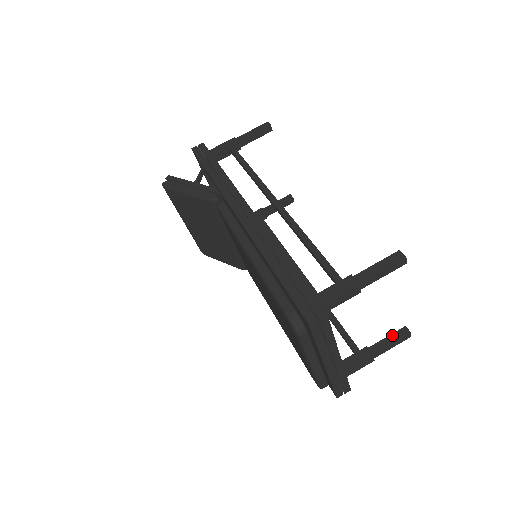
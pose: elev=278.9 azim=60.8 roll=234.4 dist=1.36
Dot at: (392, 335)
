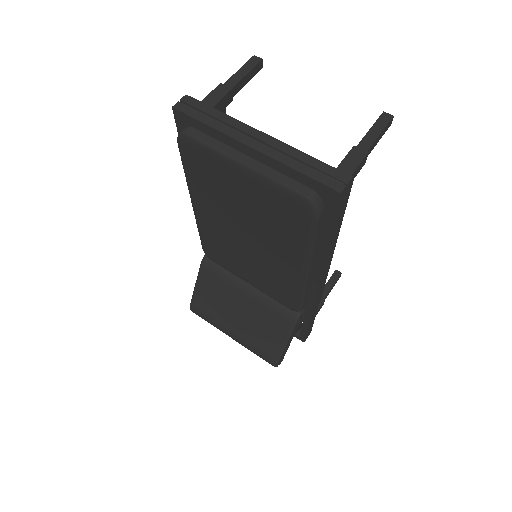
Dot at: occluded
